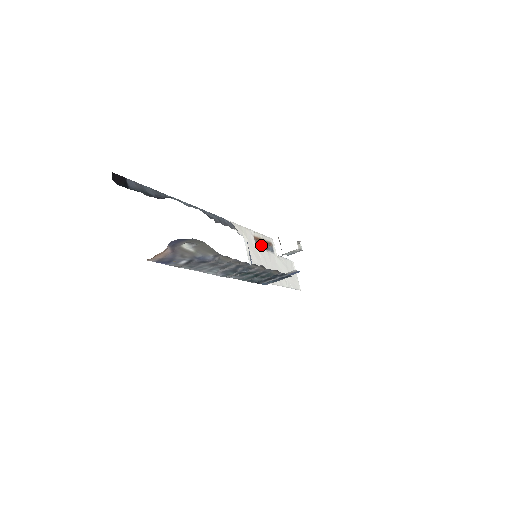
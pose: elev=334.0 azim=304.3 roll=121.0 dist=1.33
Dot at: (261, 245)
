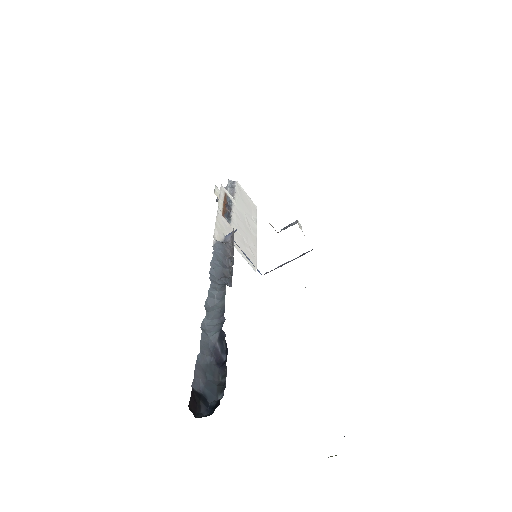
Dot at: (229, 215)
